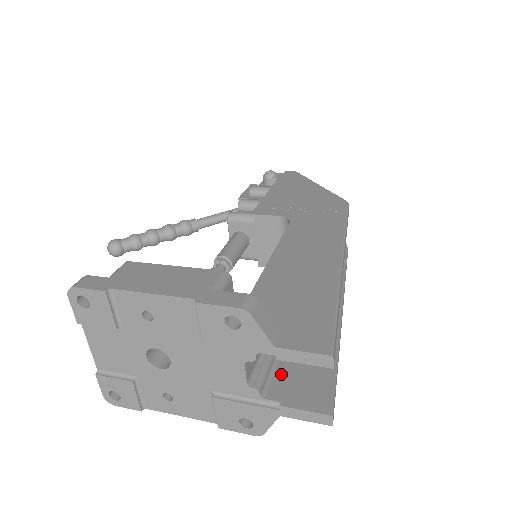
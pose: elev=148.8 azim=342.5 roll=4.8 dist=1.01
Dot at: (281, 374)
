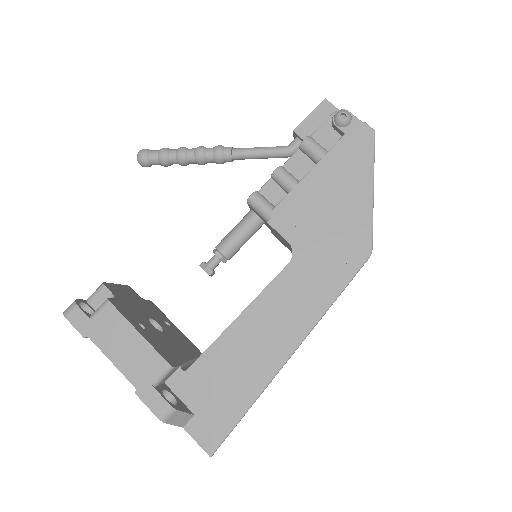
Dot at: occluded
